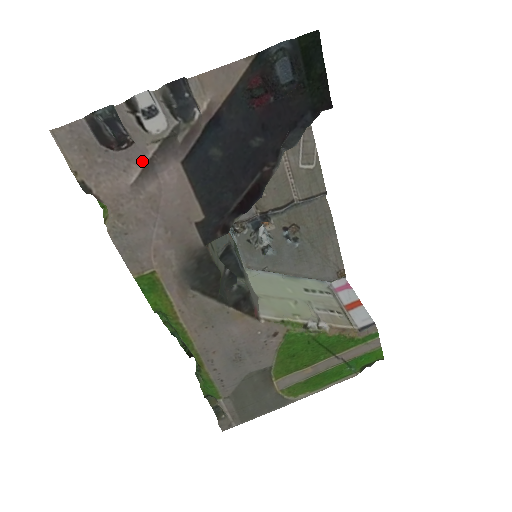
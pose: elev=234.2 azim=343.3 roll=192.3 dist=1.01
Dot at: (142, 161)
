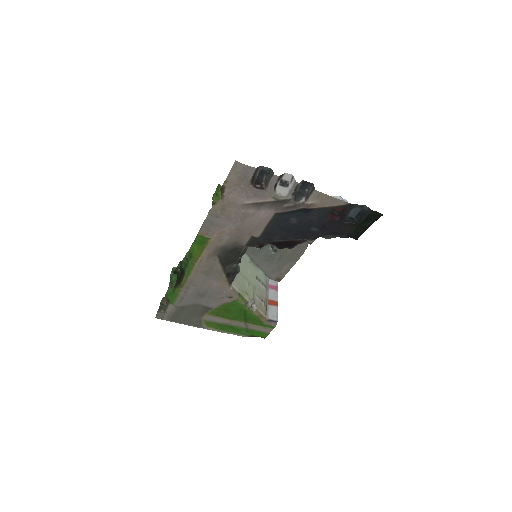
Dot at: (260, 200)
